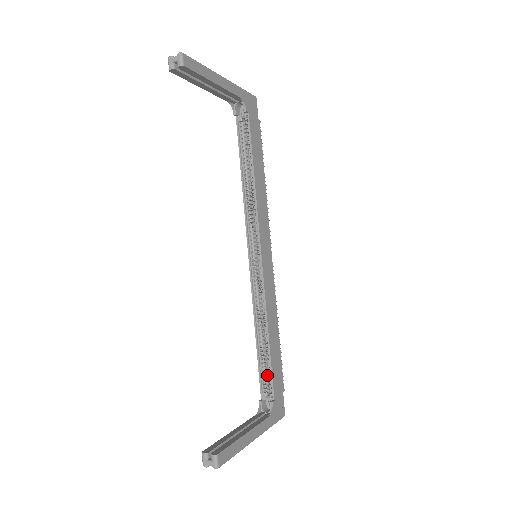
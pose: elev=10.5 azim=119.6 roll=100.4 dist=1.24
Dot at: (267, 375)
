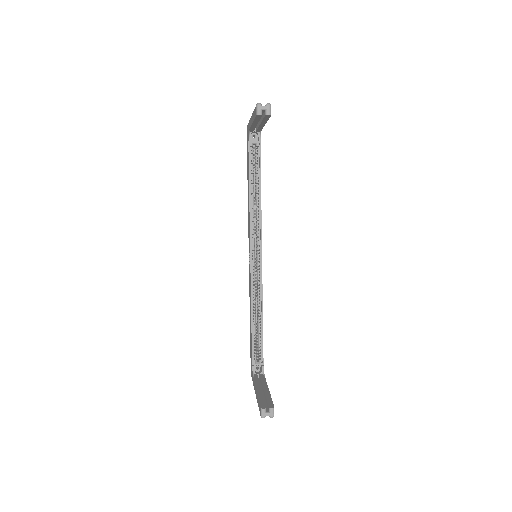
Dot at: (256, 346)
